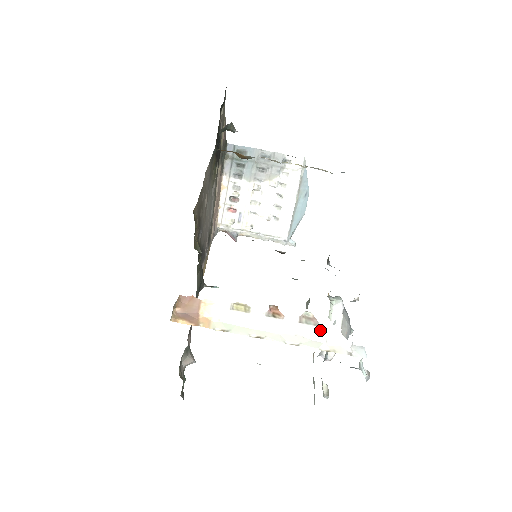
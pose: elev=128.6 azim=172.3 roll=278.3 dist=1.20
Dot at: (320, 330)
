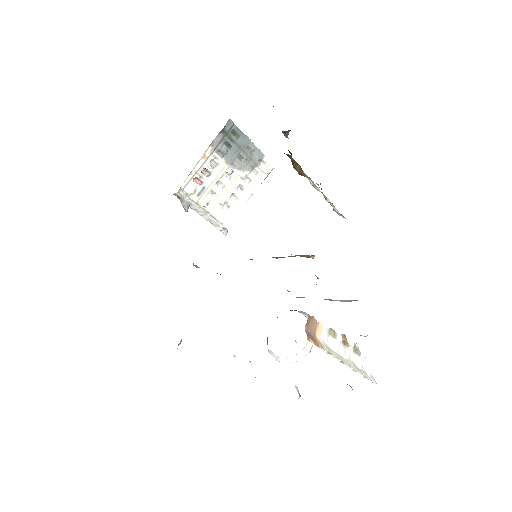
Dot at: (361, 360)
